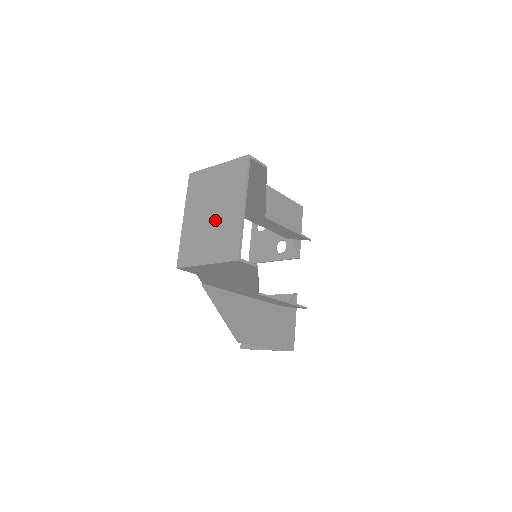
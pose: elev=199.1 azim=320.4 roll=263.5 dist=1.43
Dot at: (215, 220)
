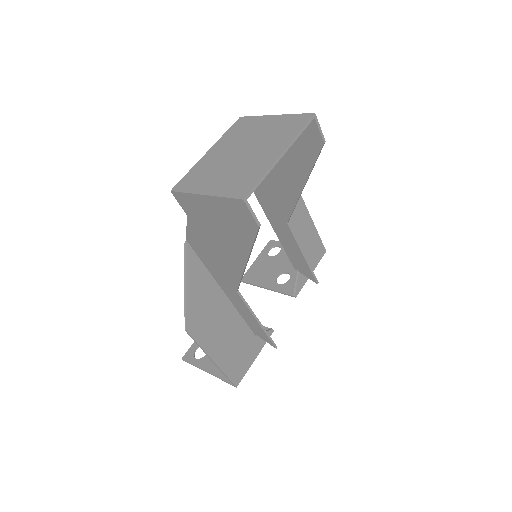
Dot at: (241, 159)
